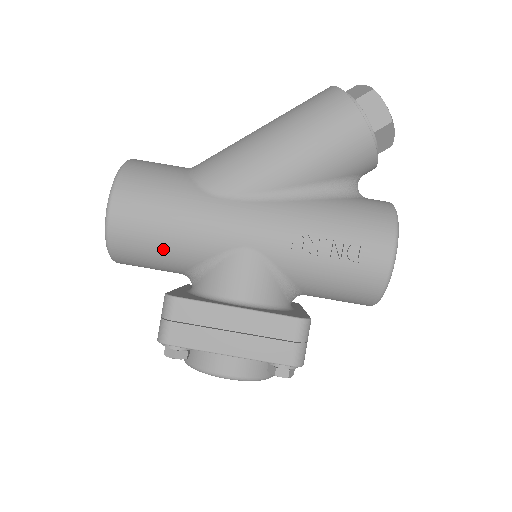
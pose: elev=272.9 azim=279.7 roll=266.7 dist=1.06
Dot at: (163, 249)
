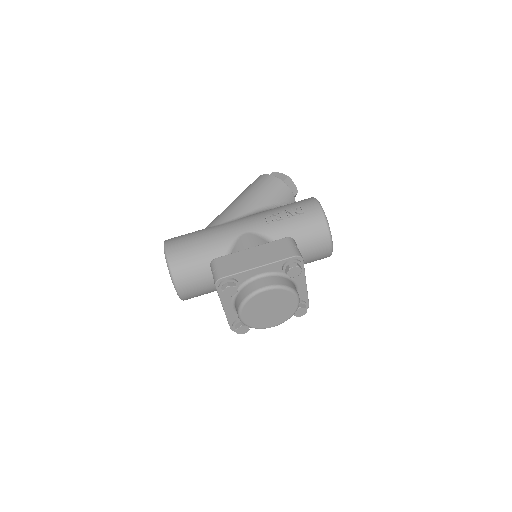
Dot at: (201, 256)
